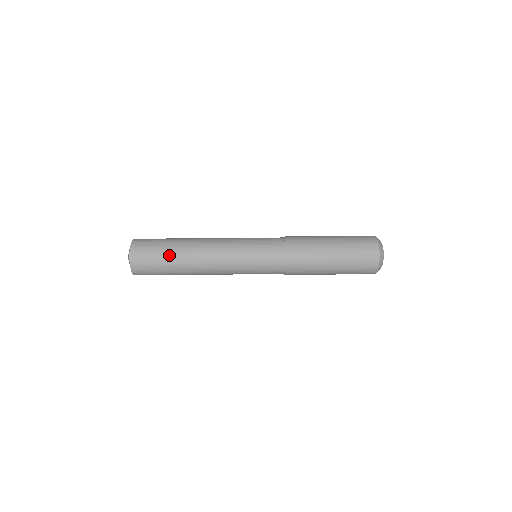
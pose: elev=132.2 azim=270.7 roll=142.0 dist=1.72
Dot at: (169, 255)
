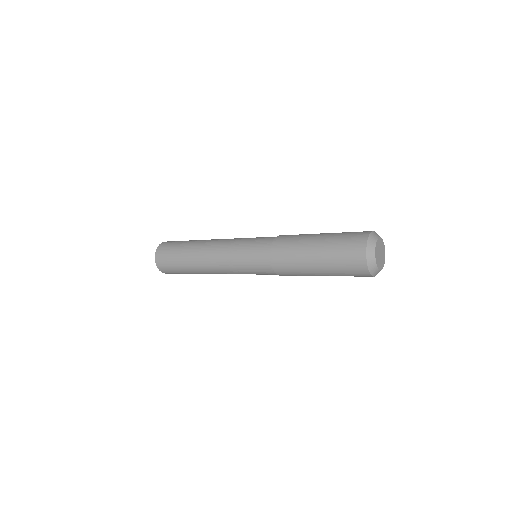
Dot at: (185, 243)
